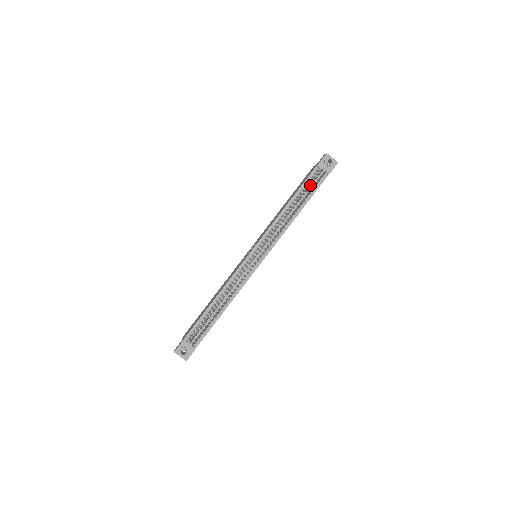
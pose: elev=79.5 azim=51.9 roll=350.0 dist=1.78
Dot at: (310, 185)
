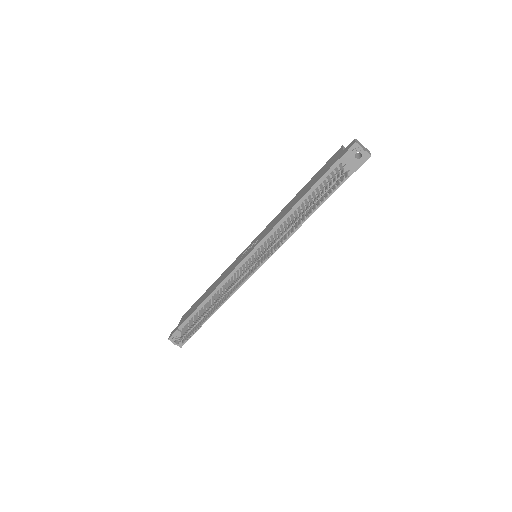
Dot at: (322, 193)
